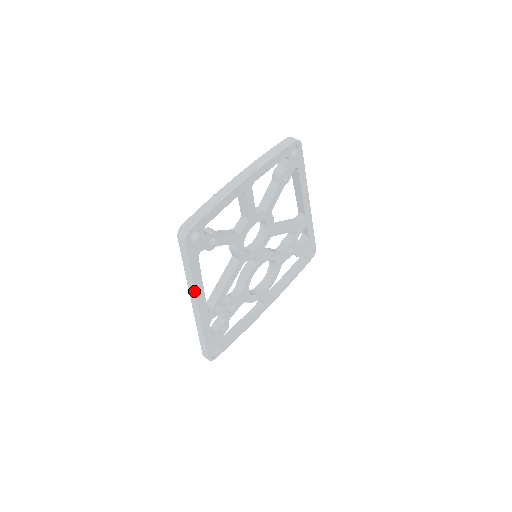
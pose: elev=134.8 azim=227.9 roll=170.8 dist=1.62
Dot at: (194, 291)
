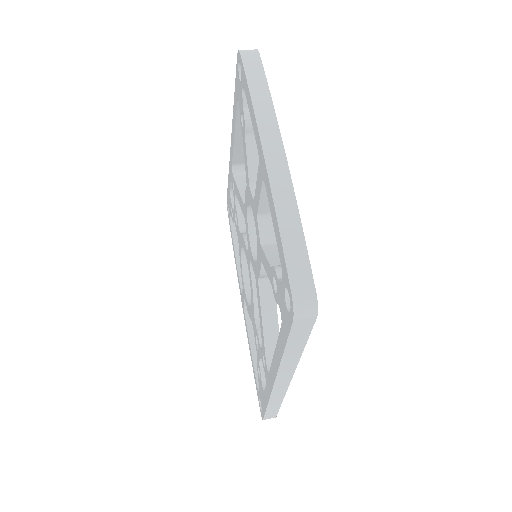
Dot at: (294, 368)
